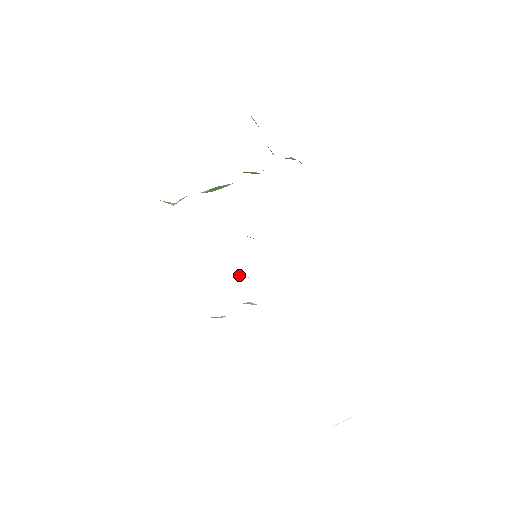
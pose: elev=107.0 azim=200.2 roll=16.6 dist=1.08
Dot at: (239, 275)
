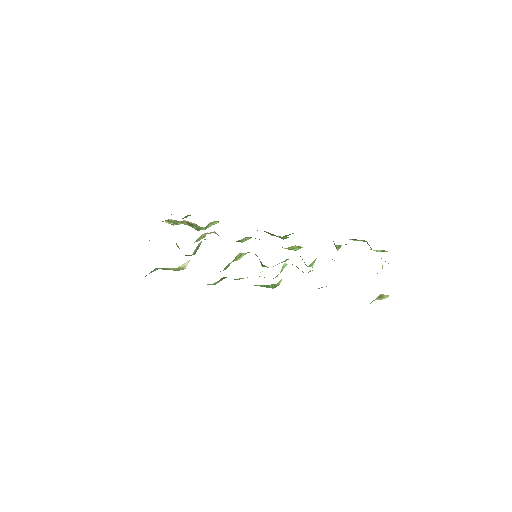
Dot at: occluded
